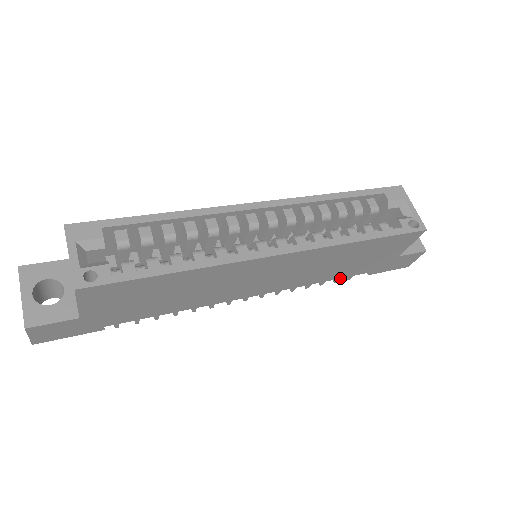
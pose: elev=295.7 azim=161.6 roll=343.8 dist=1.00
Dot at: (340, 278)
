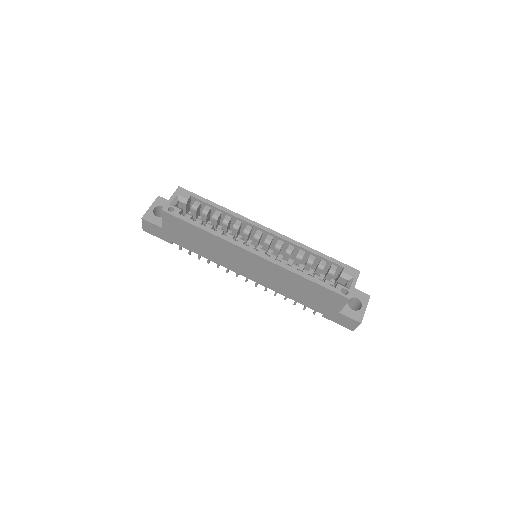
Dot at: occluded
